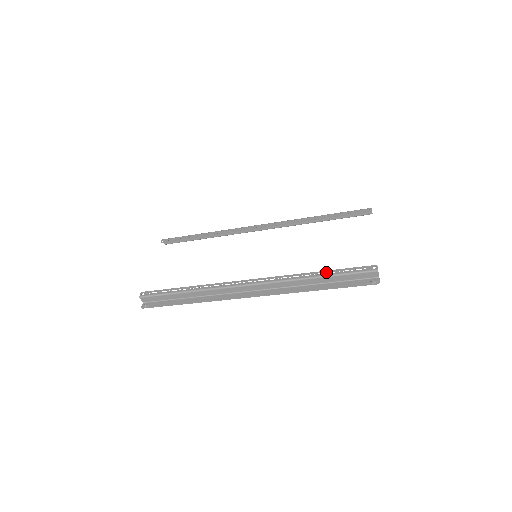
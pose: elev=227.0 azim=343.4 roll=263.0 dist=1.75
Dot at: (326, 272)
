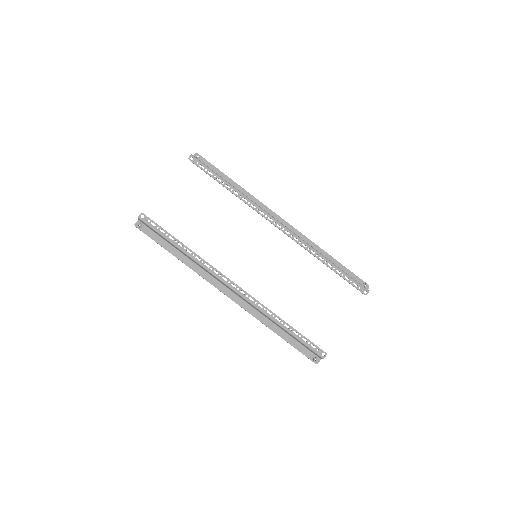
Dot at: (291, 328)
